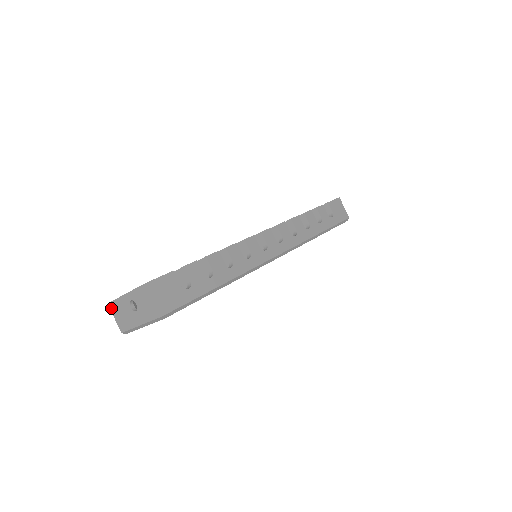
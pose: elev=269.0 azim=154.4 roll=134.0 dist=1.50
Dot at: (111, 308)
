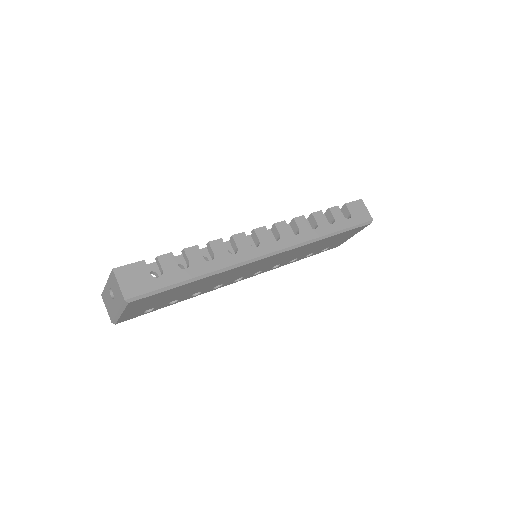
Dot at: (103, 299)
